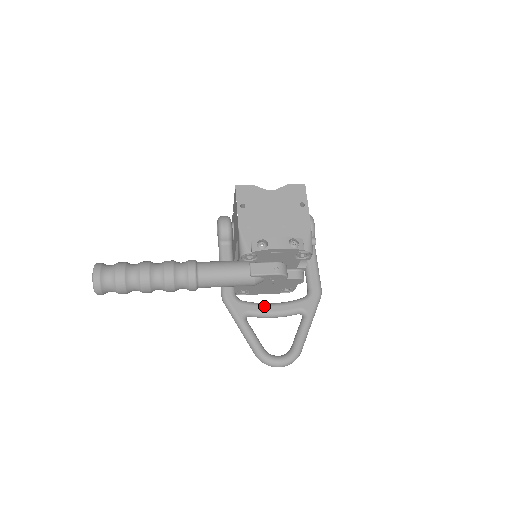
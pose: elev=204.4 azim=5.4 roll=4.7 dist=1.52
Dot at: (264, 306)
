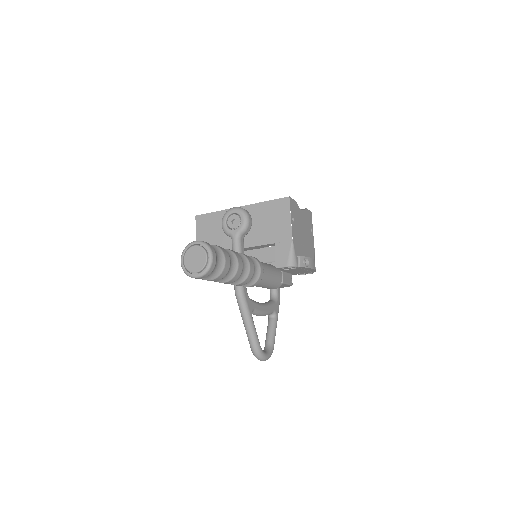
Dot at: (261, 305)
